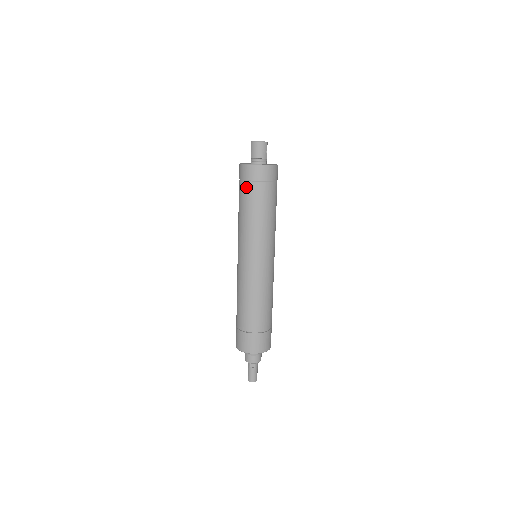
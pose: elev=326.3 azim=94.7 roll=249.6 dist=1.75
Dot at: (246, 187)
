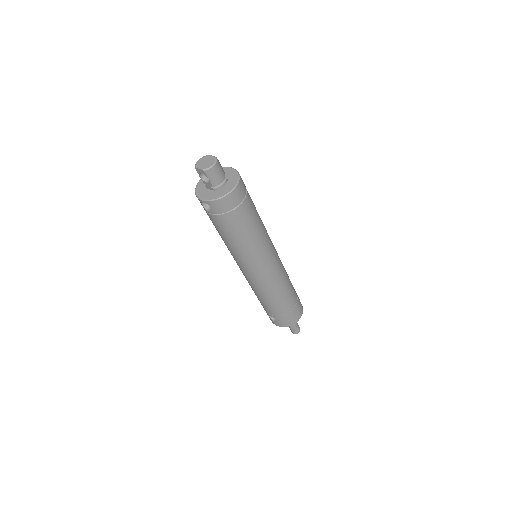
Dot at: (234, 216)
